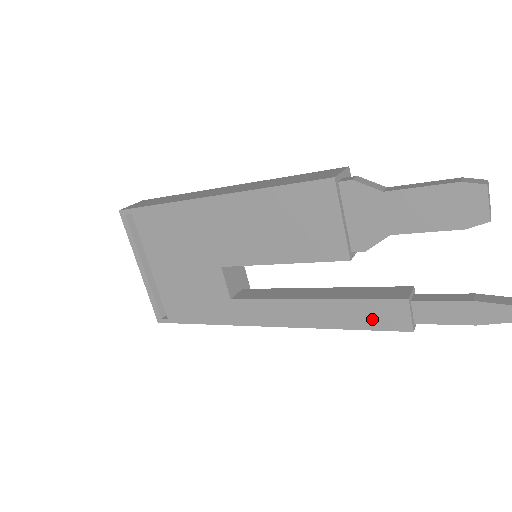
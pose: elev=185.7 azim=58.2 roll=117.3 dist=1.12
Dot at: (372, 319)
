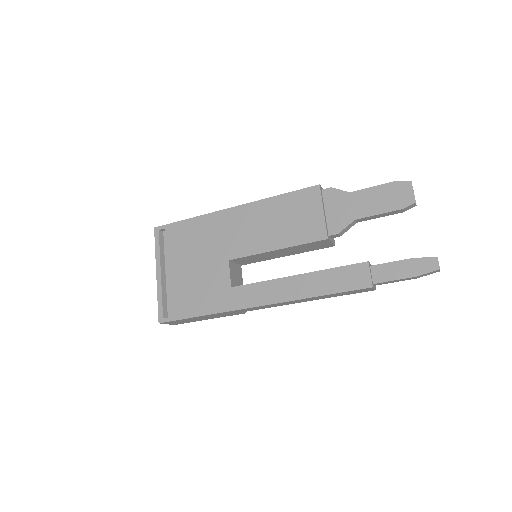
Dot at: (342, 282)
